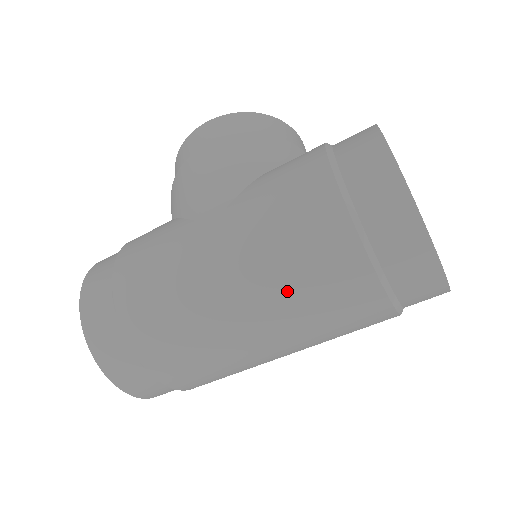
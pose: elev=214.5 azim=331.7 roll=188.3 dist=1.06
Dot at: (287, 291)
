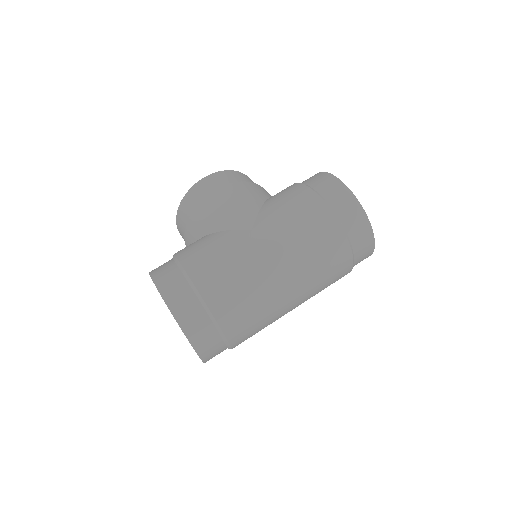
Dot at: (306, 258)
